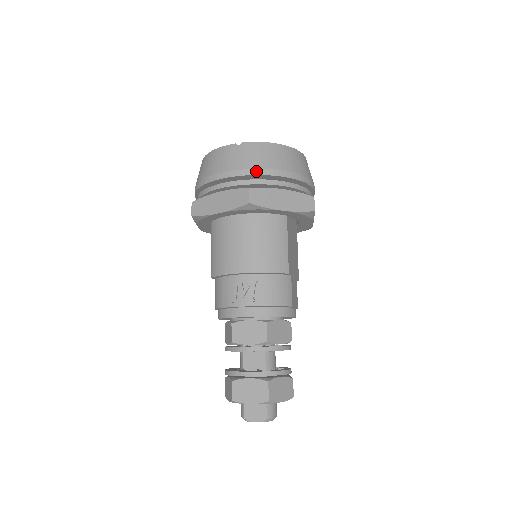
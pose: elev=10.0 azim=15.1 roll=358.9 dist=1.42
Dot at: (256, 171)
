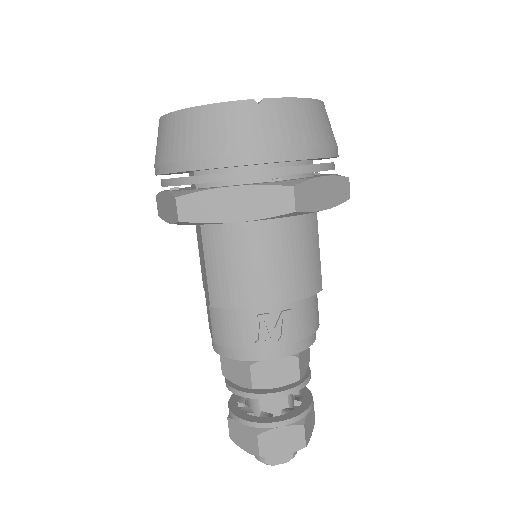
Dot at: (295, 154)
